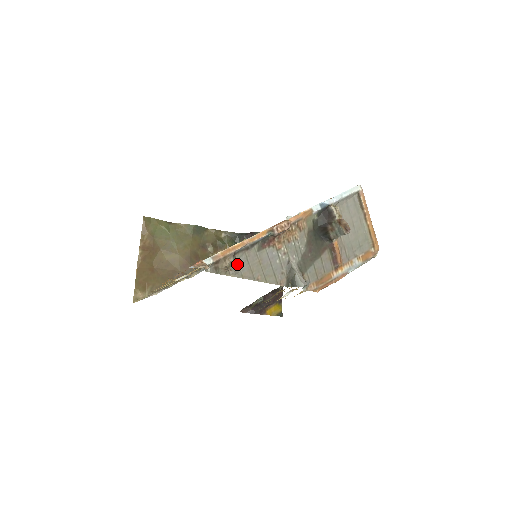
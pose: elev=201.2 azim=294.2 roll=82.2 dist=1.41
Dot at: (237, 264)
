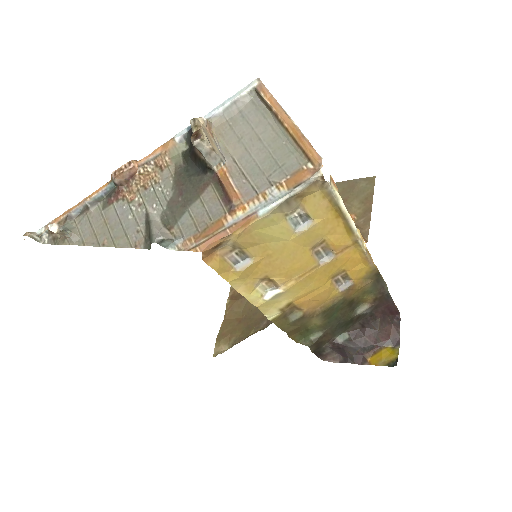
Dot at: (78, 230)
